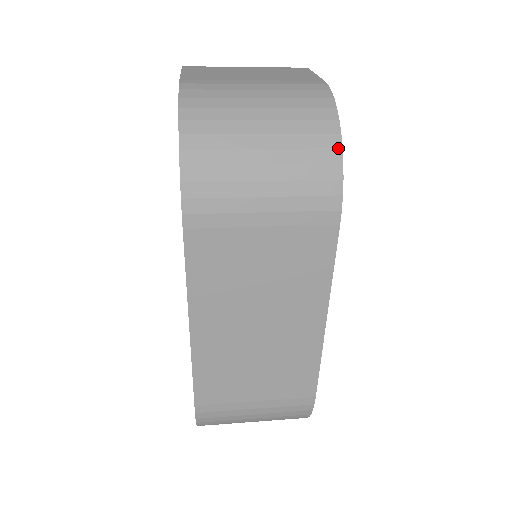
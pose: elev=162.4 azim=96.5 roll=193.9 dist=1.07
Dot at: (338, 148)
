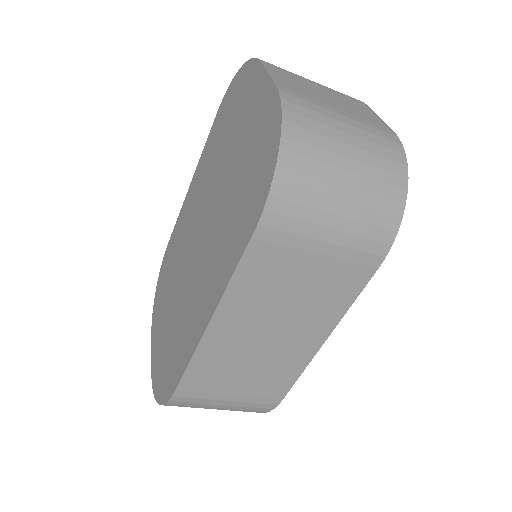
Dot at: (403, 203)
